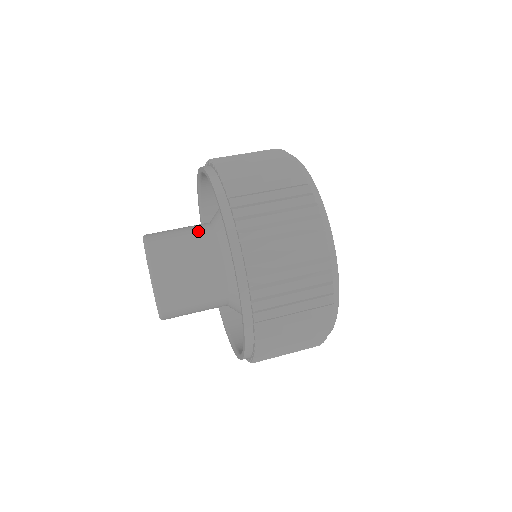
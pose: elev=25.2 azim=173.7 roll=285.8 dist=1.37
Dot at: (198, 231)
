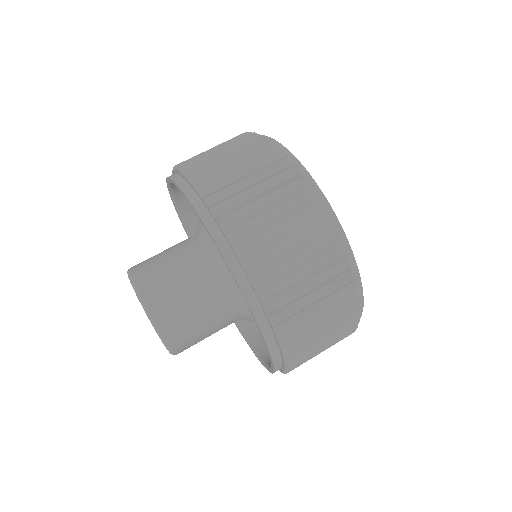
Dot at: occluded
